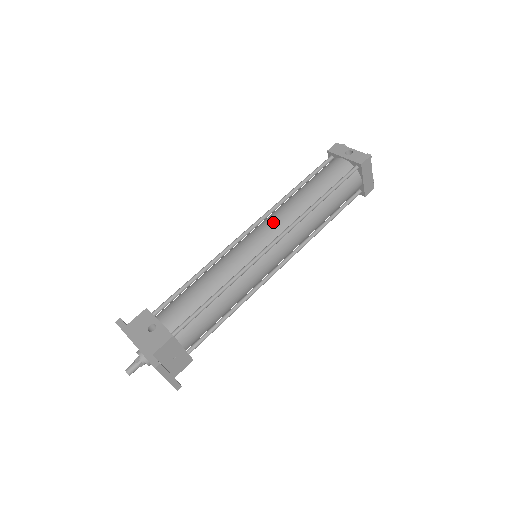
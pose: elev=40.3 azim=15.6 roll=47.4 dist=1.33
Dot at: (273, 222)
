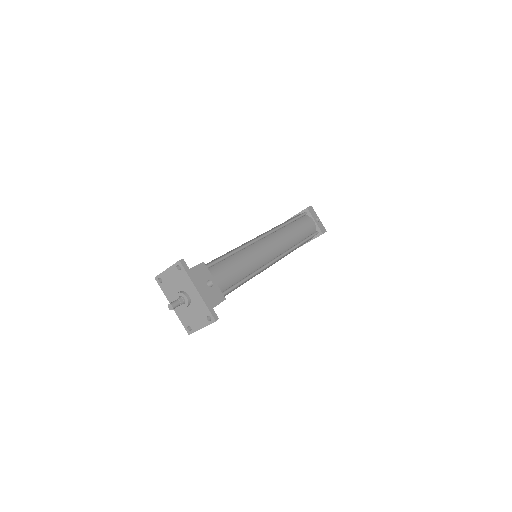
Dot at: (280, 242)
